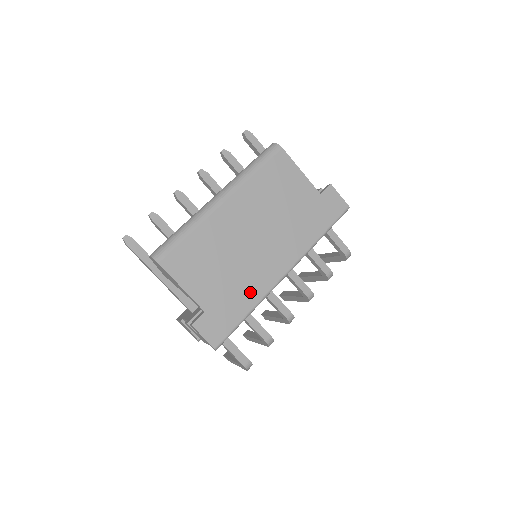
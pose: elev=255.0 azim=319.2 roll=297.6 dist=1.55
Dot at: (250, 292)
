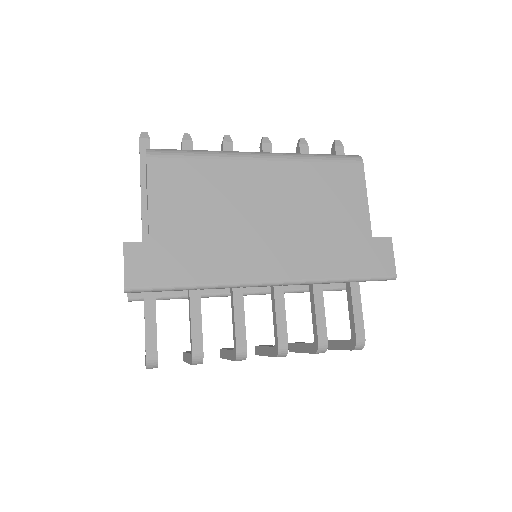
Dot at: (215, 265)
